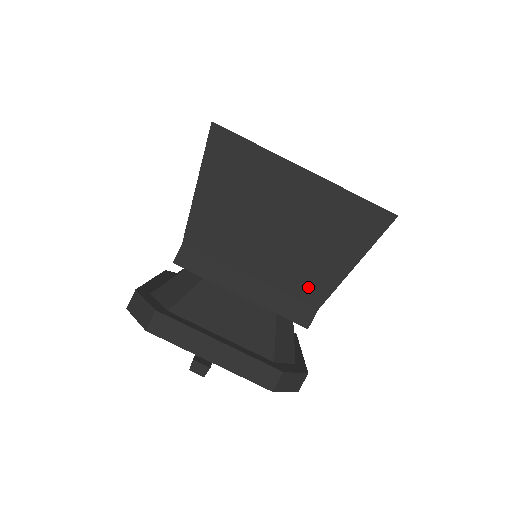
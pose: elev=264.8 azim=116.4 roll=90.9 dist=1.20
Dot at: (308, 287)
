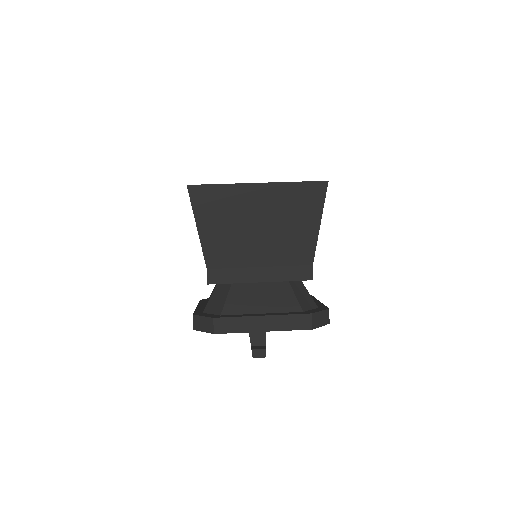
Dot at: (299, 254)
